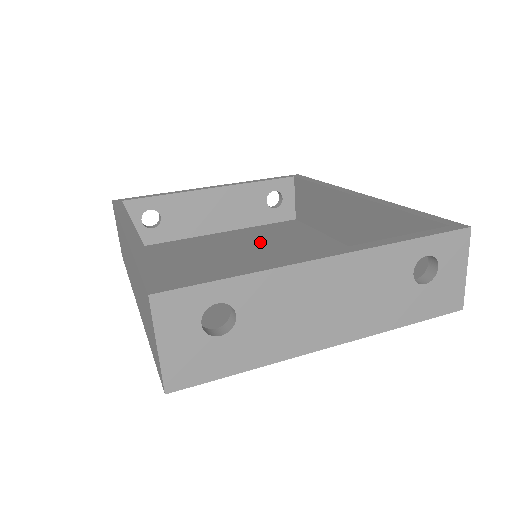
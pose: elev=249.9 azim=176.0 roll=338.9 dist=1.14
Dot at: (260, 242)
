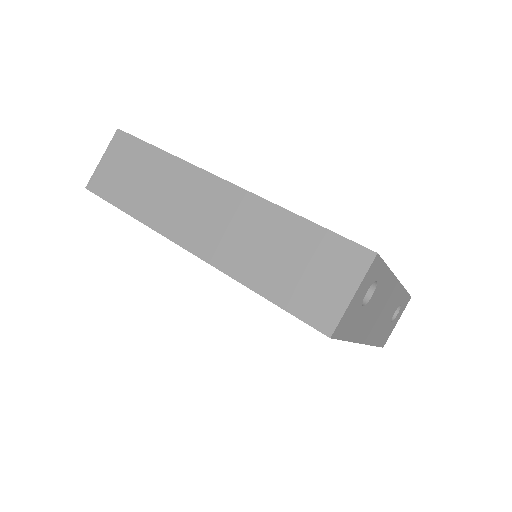
Dot at: occluded
